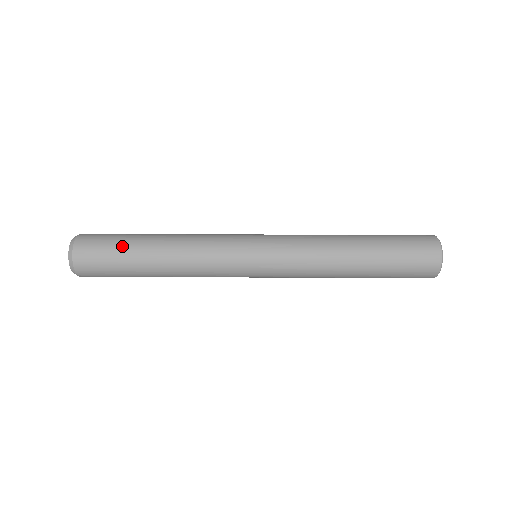
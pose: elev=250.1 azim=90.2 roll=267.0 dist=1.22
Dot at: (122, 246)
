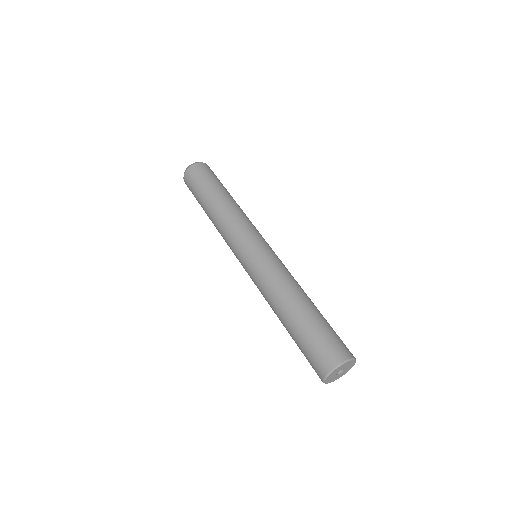
Dot at: (217, 182)
